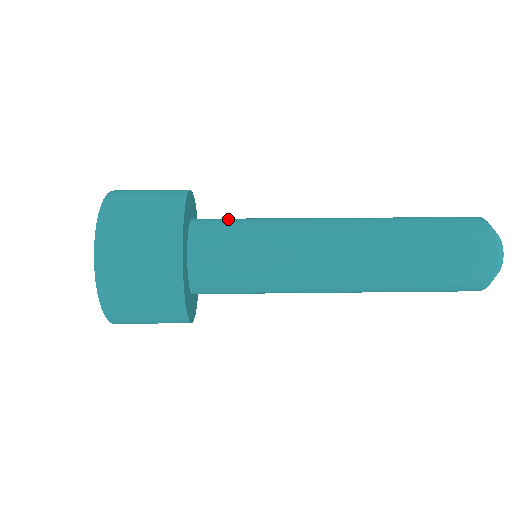
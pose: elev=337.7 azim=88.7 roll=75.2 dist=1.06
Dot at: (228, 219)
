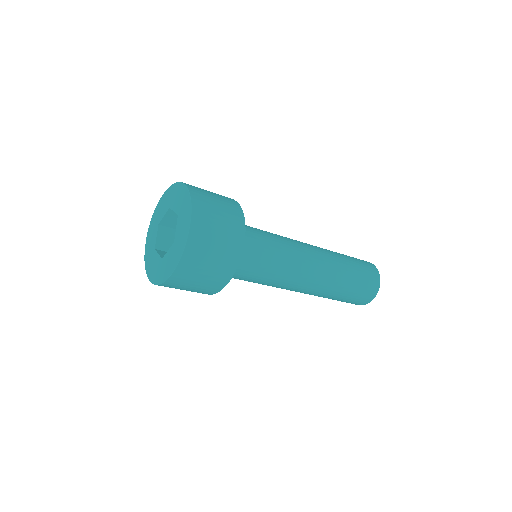
Dot at: occluded
